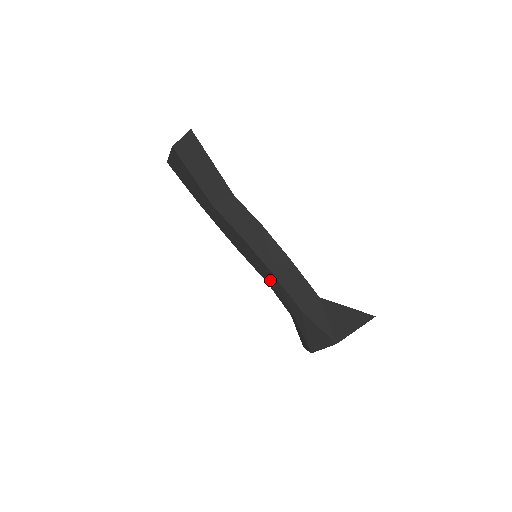
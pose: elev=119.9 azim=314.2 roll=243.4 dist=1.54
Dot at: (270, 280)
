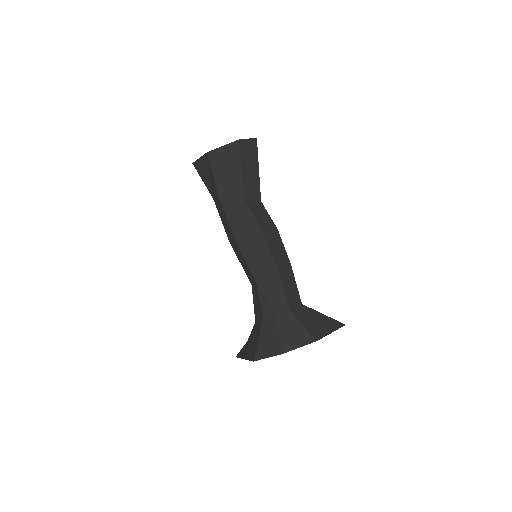
Dot at: (266, 278)
